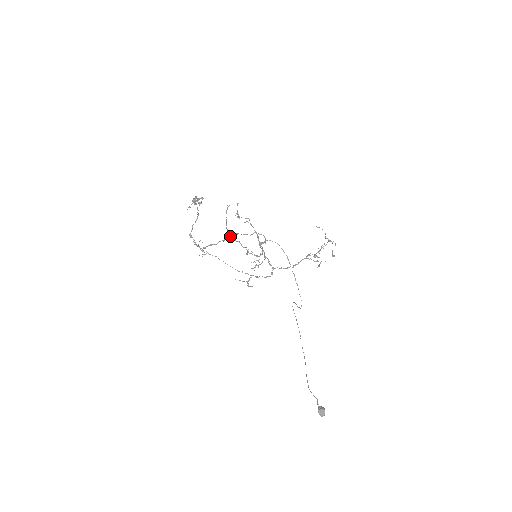
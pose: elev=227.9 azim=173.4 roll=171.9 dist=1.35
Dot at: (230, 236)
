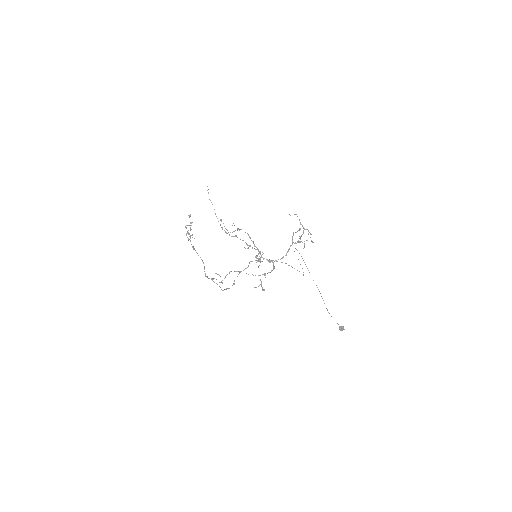
Dot at: occluded
